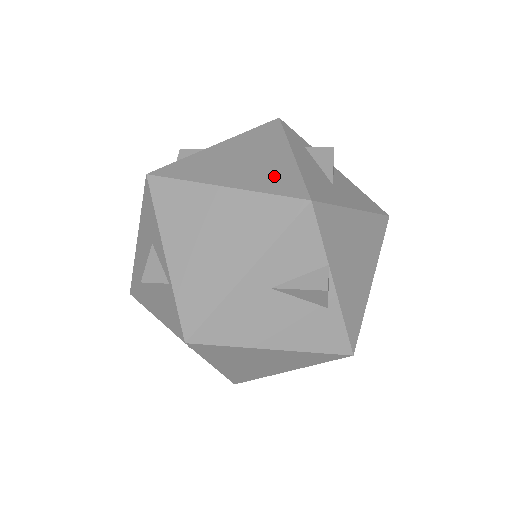
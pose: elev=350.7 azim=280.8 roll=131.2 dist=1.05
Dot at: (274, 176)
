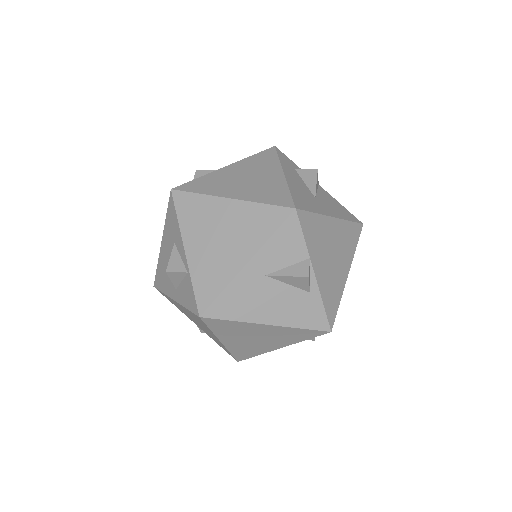
Dot at: (269, 191)
